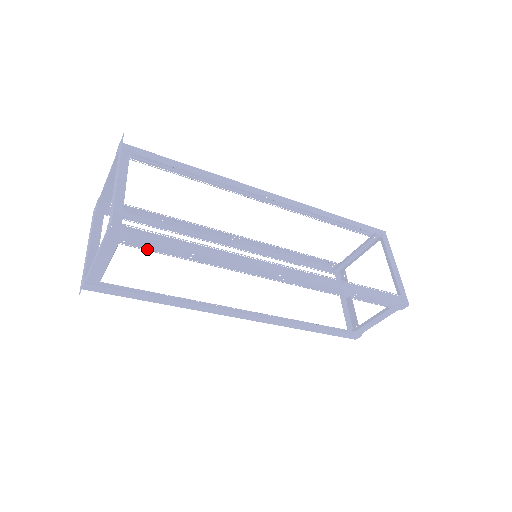
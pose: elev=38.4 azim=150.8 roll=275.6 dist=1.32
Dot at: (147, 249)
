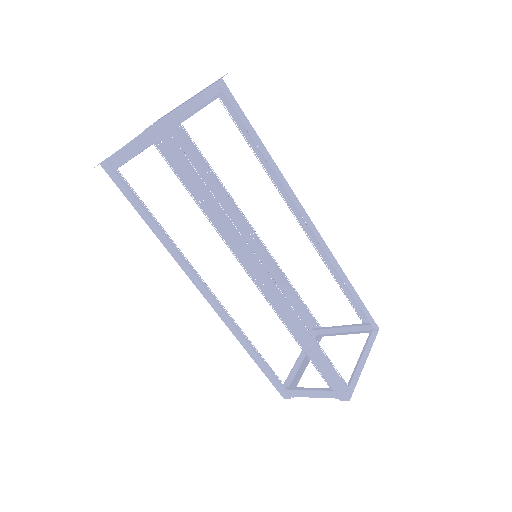
Dot at: (171, 166)
